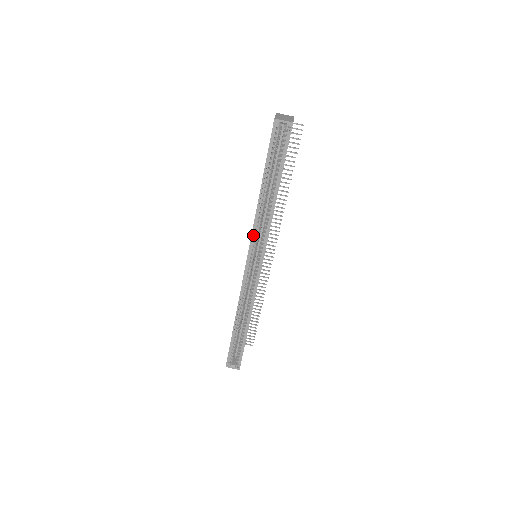
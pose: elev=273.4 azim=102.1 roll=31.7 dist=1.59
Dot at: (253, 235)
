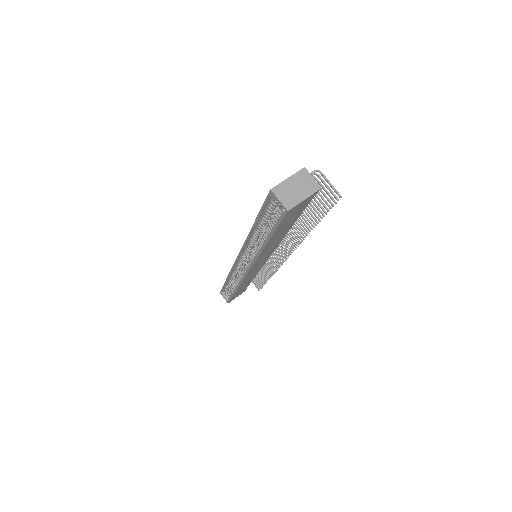
Dot at: (244, 248)
